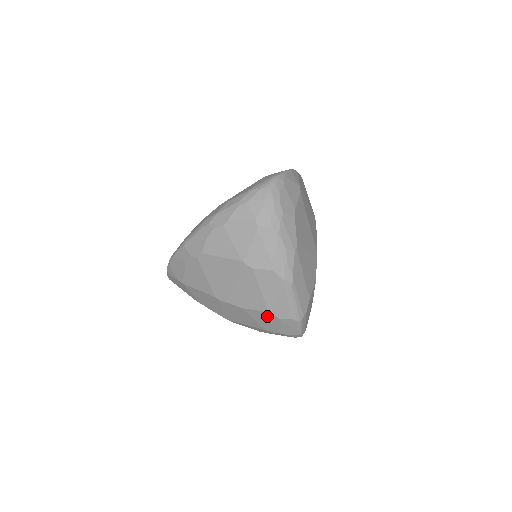
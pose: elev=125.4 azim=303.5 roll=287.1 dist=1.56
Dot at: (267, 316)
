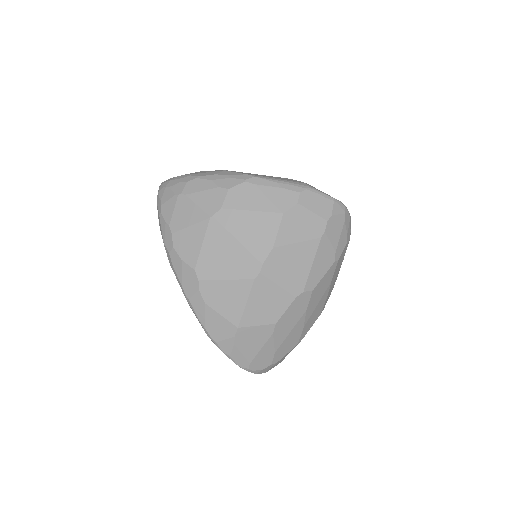
Dot at: (291, 220)
